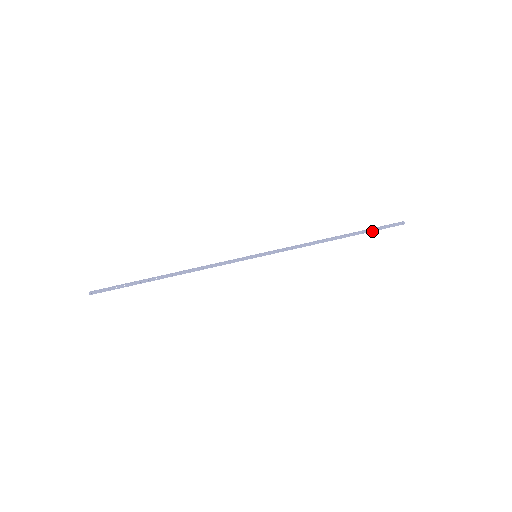
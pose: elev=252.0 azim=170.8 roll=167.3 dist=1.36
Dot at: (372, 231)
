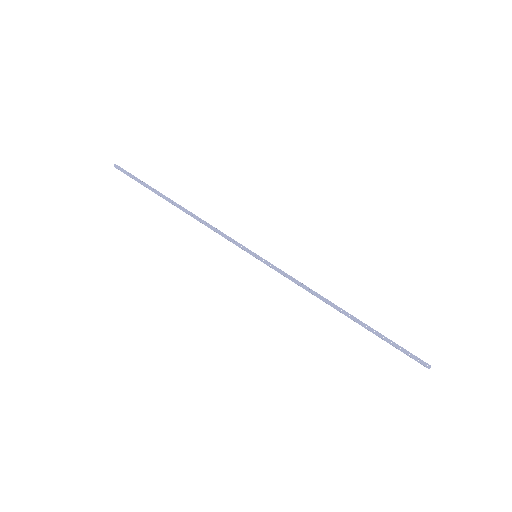
Dot at: (386, 341)
